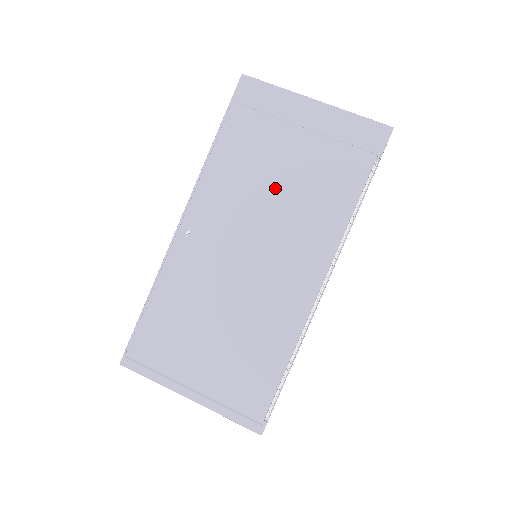
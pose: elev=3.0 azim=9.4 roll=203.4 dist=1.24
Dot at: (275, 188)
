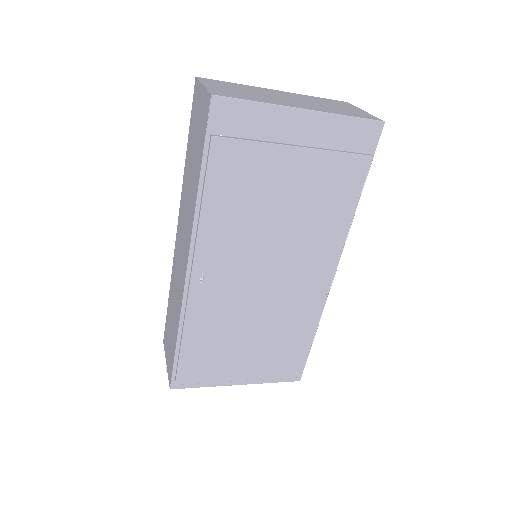
Dot at: (280, 214)
